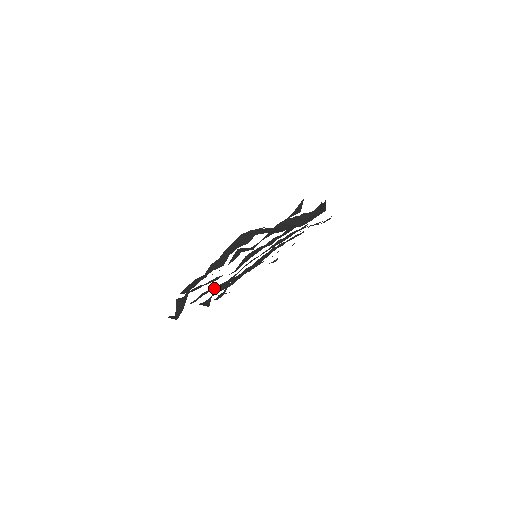
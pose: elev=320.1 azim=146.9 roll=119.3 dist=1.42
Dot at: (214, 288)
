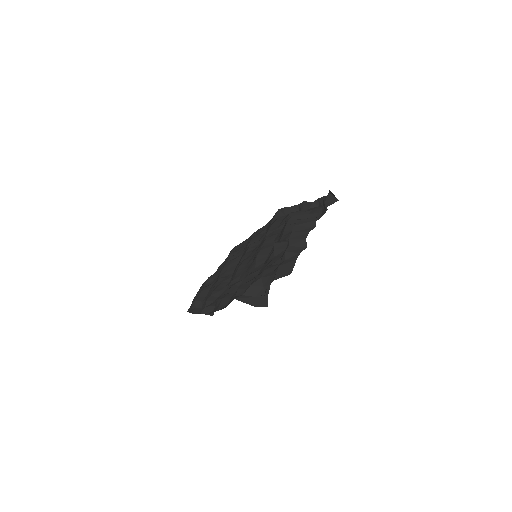
Dot at: (228, 292)
